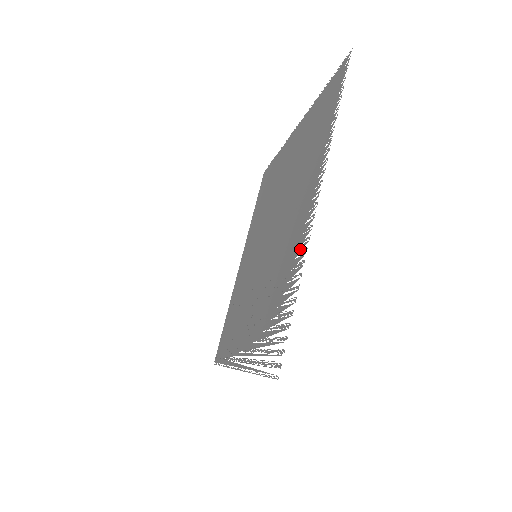
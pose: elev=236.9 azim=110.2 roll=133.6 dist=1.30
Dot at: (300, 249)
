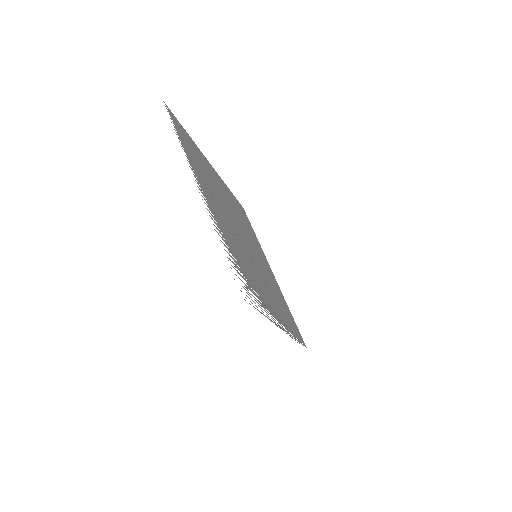
Dot at: (213, 220)
